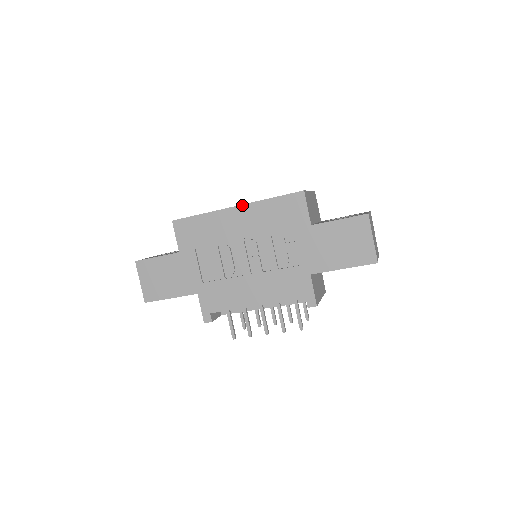
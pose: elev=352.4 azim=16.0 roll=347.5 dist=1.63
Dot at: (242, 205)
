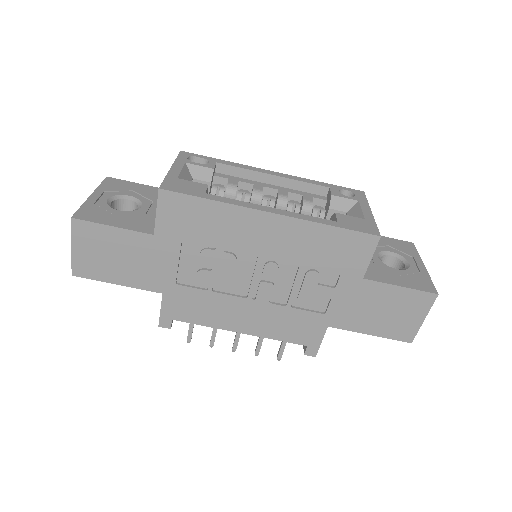
Dot at: (283, 216)
